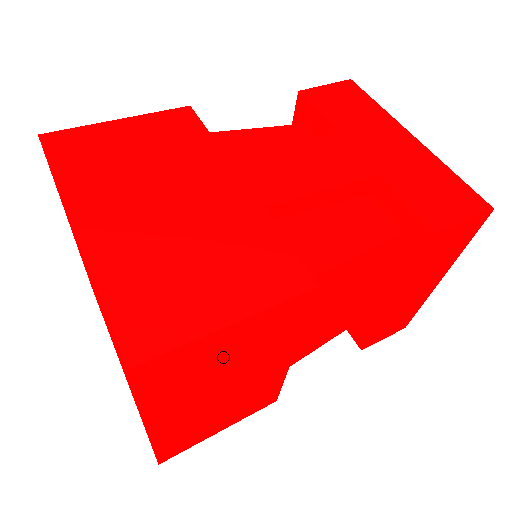
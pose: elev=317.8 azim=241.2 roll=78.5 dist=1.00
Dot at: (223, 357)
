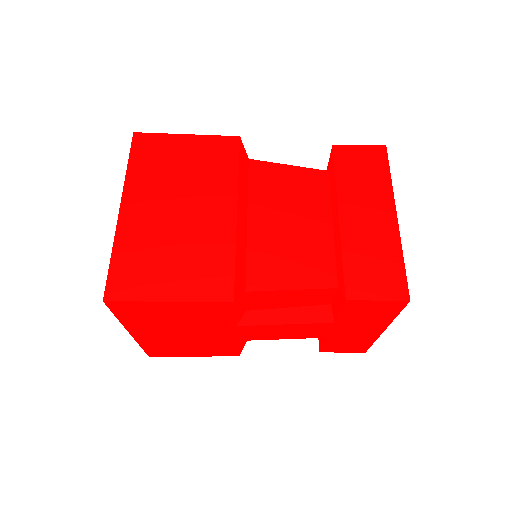
Dot at: occluded
